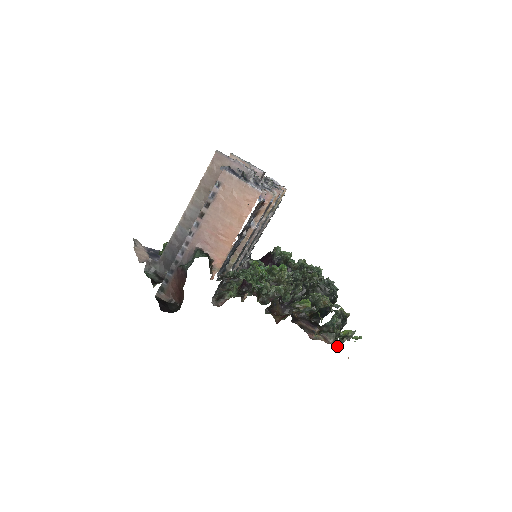
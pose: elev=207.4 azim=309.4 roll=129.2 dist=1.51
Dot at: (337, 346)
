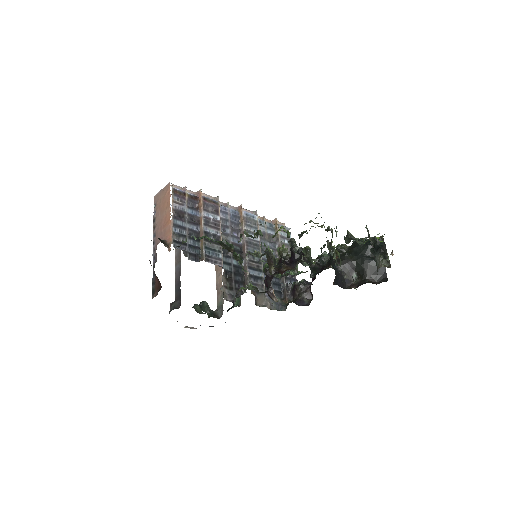
Dot at: occluded
